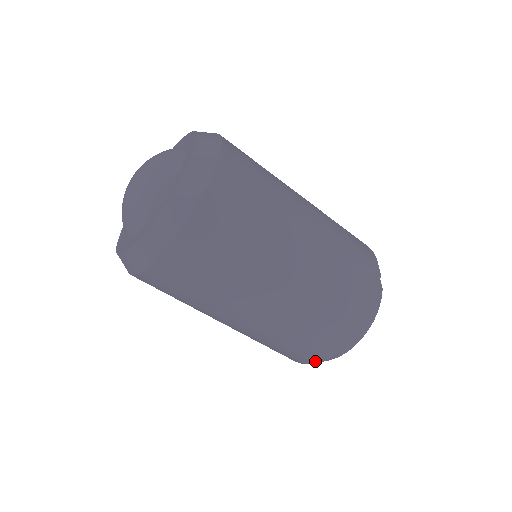
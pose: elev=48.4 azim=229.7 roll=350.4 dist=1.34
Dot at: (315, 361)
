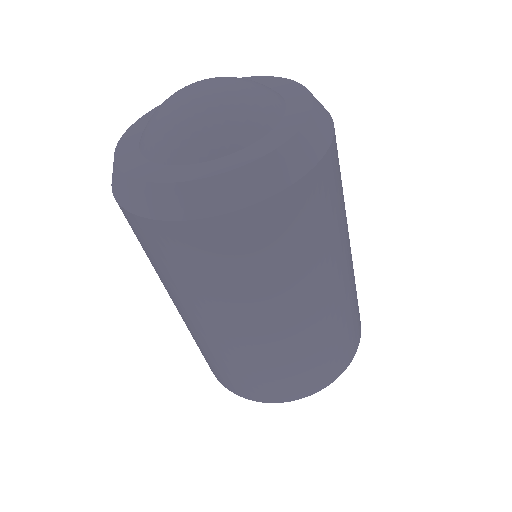
Dot at: (223, 384)
